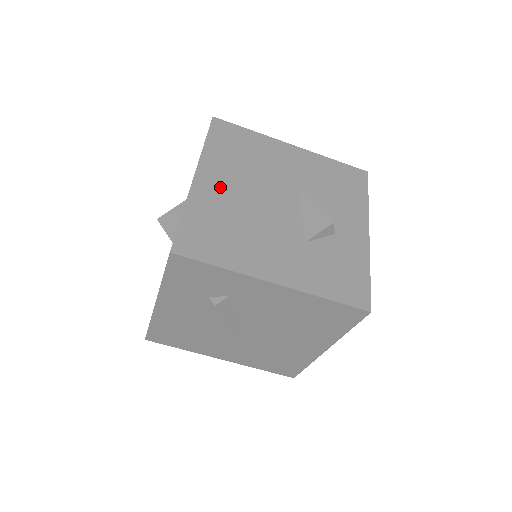
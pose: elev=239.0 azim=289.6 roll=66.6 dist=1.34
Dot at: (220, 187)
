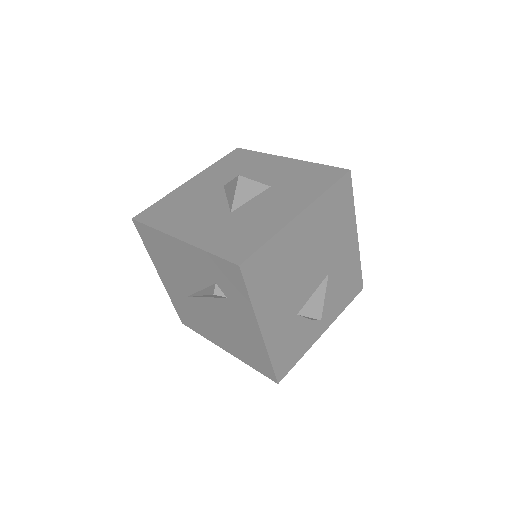
Dot at: (302, 236)
